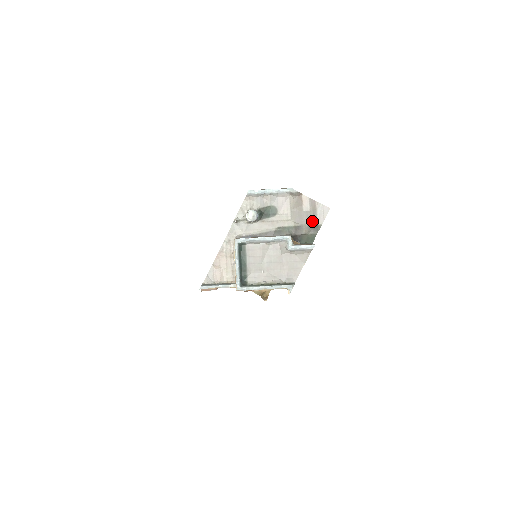
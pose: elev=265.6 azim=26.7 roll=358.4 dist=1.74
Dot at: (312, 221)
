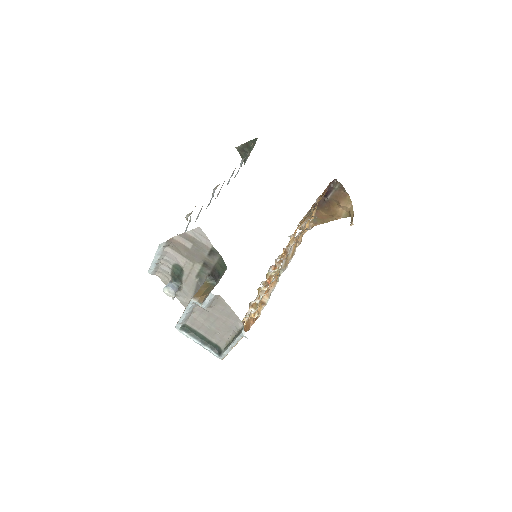
Dot at: (204, 250)
